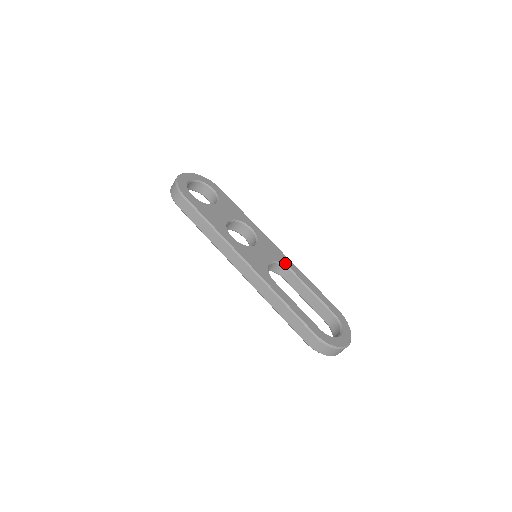
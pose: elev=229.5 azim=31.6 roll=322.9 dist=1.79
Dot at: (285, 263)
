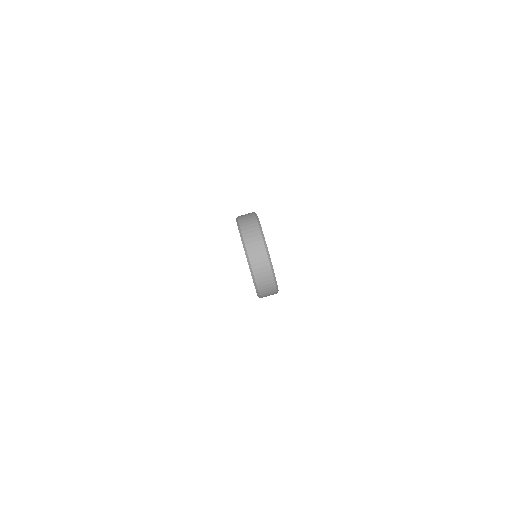
Dot at: occluded
